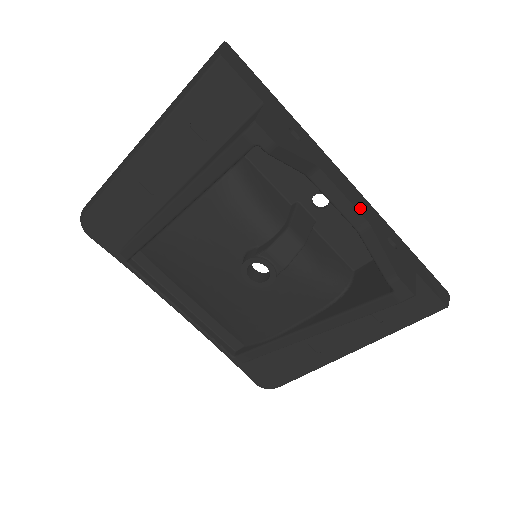
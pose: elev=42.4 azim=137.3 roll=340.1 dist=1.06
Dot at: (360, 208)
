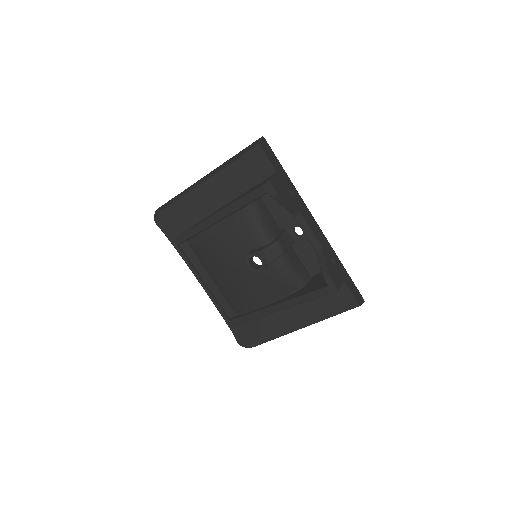
Dot at: (319, 238)
